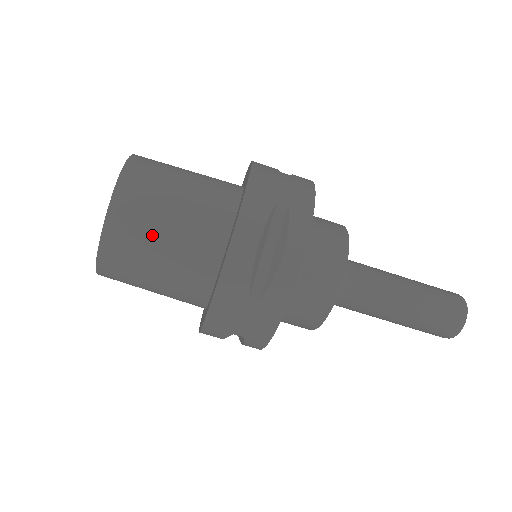
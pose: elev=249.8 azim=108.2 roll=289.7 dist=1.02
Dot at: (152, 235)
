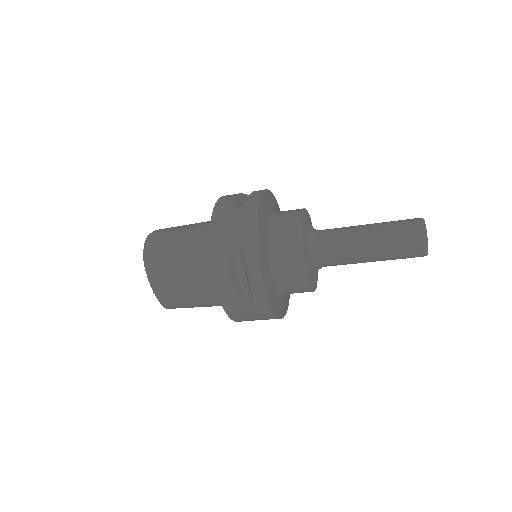
Dot at: (180, 287)
